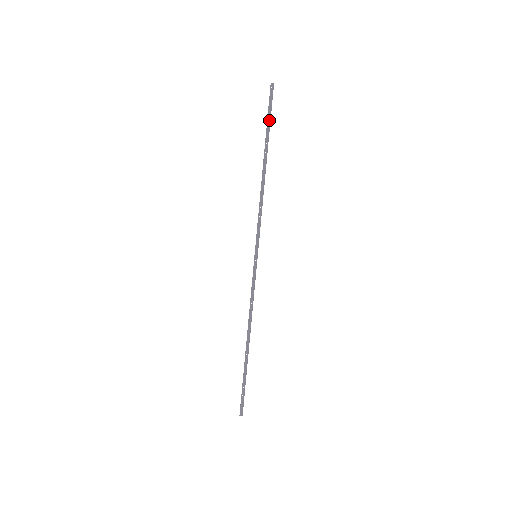
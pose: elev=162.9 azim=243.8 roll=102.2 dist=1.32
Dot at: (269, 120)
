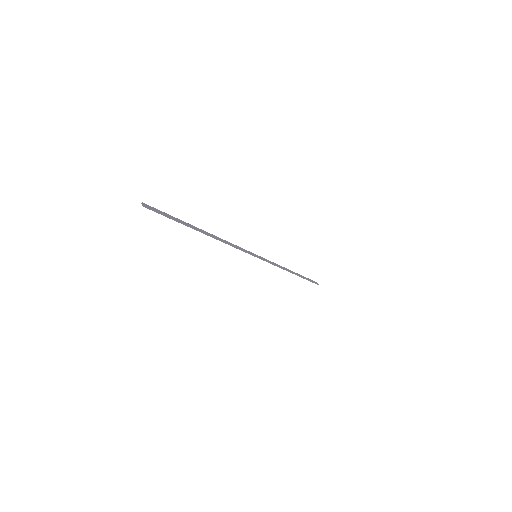
Dot at: occluded
